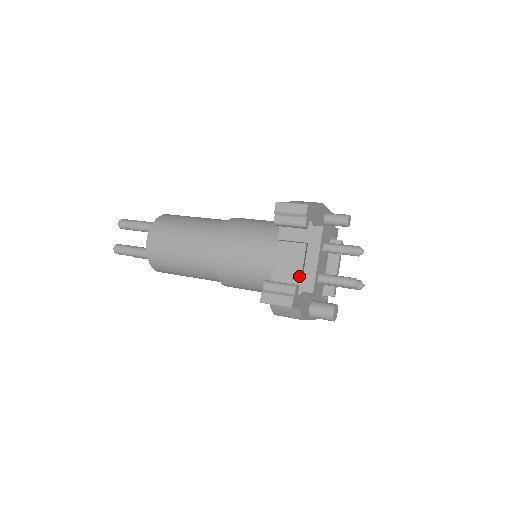
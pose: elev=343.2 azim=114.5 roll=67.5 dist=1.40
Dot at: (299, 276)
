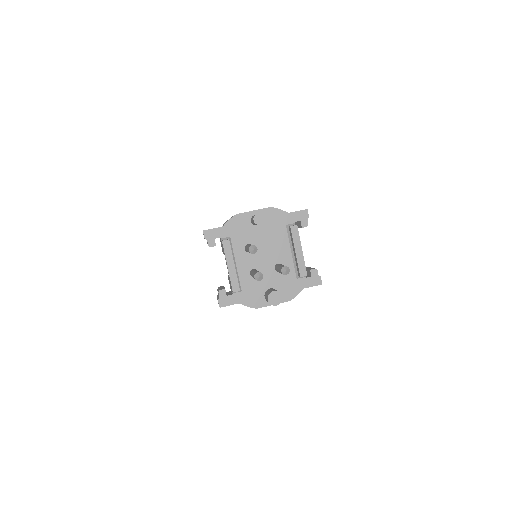
Dot at: (229, 280)
